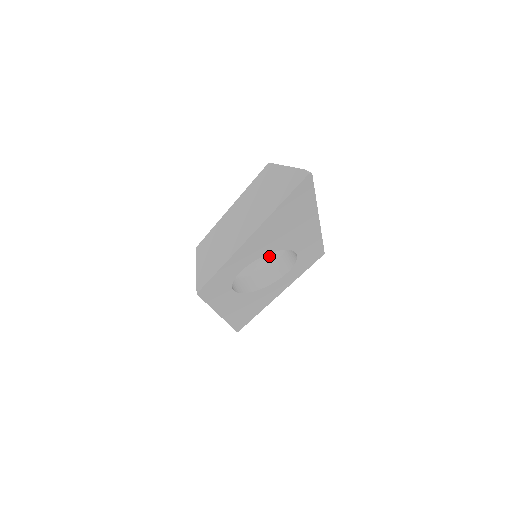
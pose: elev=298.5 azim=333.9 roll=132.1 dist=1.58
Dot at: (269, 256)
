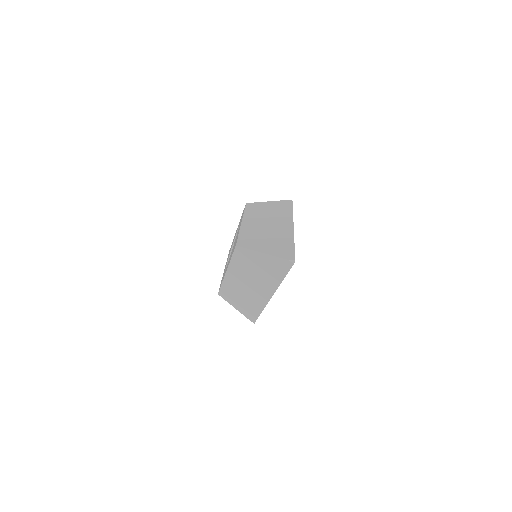
Dot at: occluded
